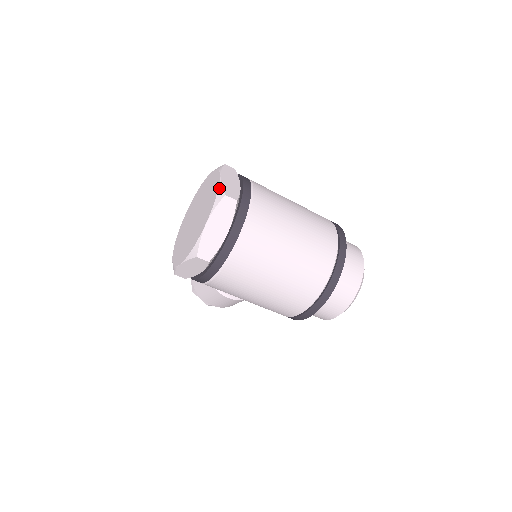
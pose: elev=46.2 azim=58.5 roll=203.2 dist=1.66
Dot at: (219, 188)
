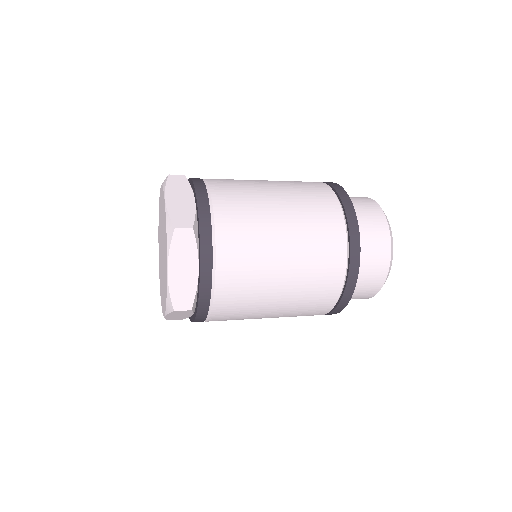
Dot at: (166, 219)
